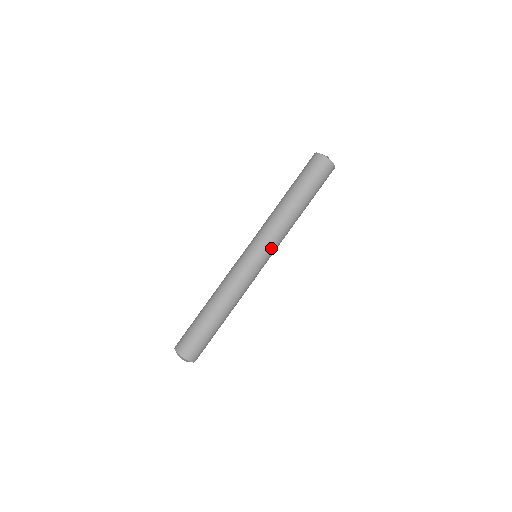
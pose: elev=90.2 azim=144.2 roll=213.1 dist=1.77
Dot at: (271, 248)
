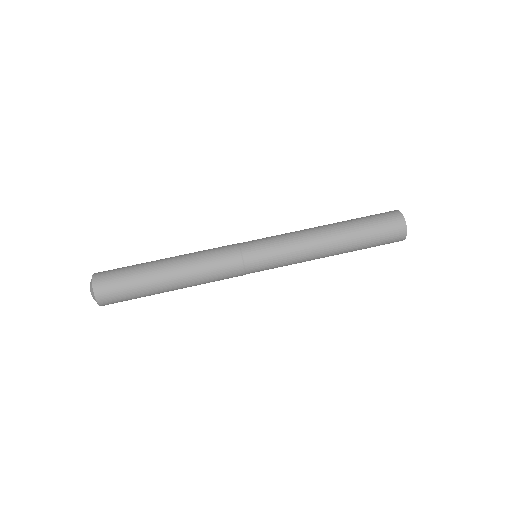
Dot at: (279, 265)
